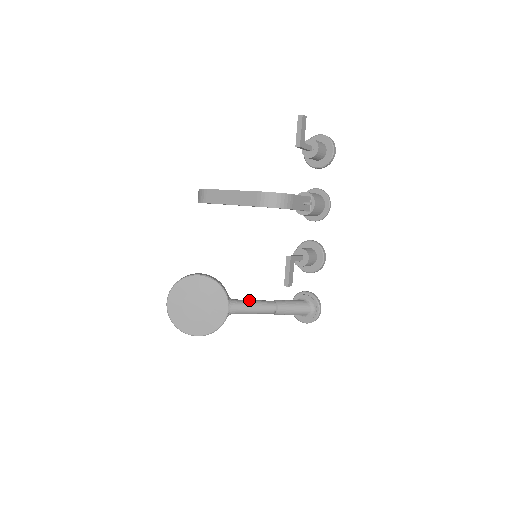
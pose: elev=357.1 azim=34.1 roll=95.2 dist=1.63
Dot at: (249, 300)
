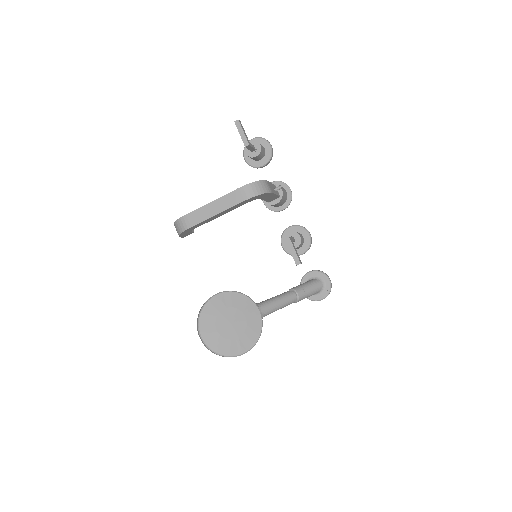
Dot at: (271, 298)
